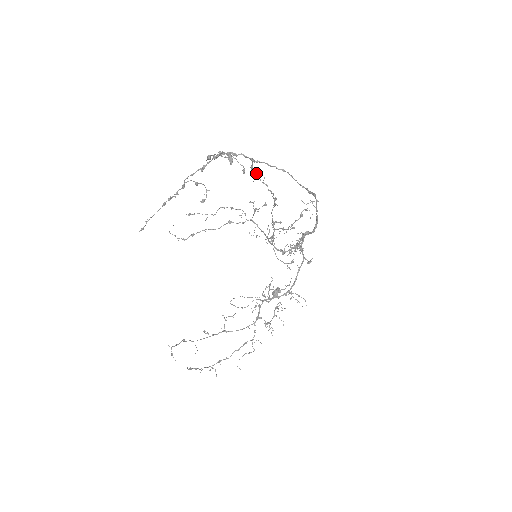
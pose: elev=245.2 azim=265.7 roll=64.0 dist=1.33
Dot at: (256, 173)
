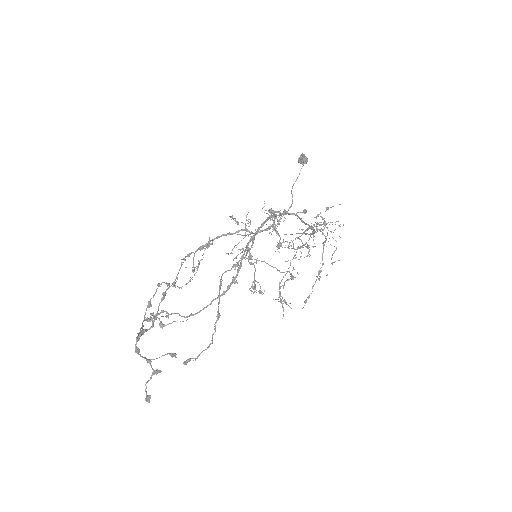
Dot at: (184, 364)
